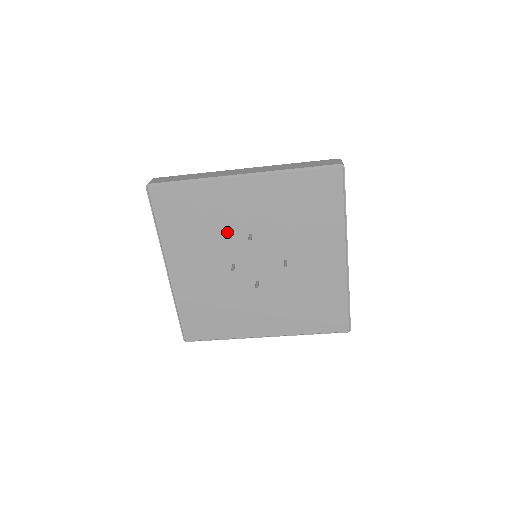
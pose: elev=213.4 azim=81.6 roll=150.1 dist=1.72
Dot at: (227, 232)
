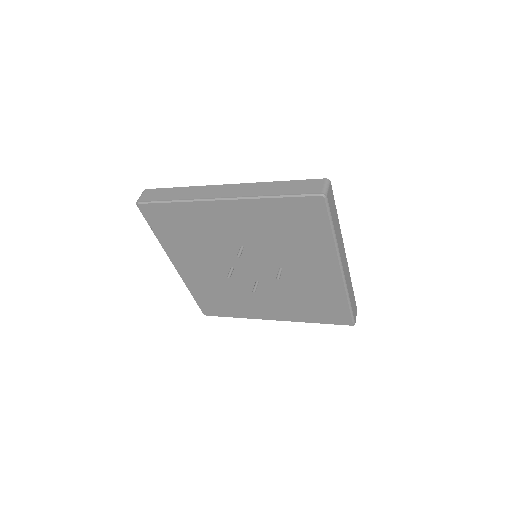
Dot at: (219, 243)
